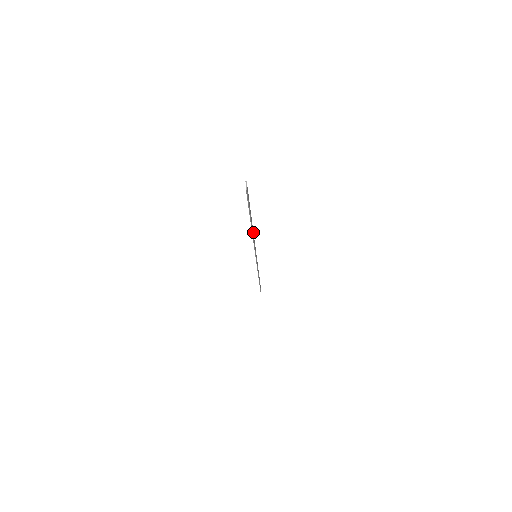
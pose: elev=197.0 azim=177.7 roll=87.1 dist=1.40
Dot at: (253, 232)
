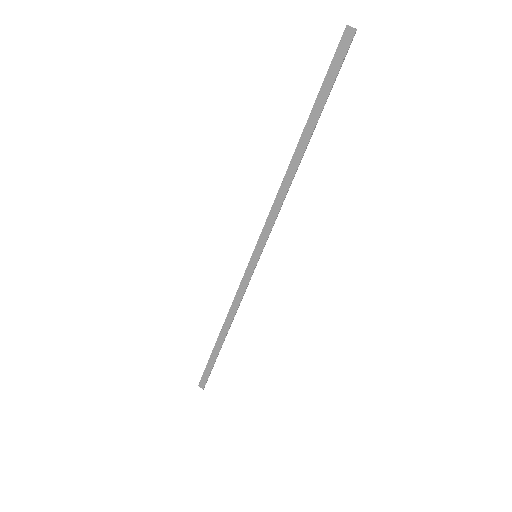
Dot at: (282, 181)
